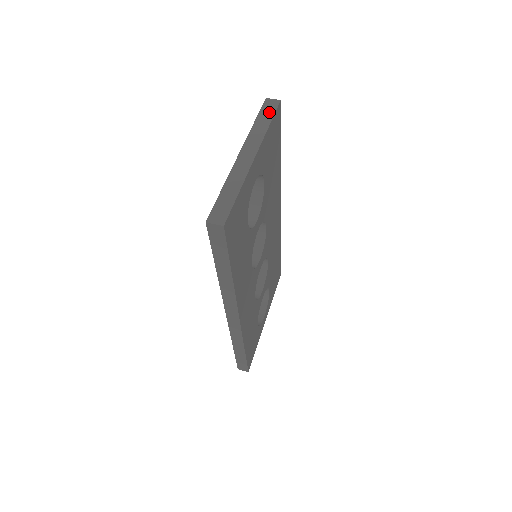
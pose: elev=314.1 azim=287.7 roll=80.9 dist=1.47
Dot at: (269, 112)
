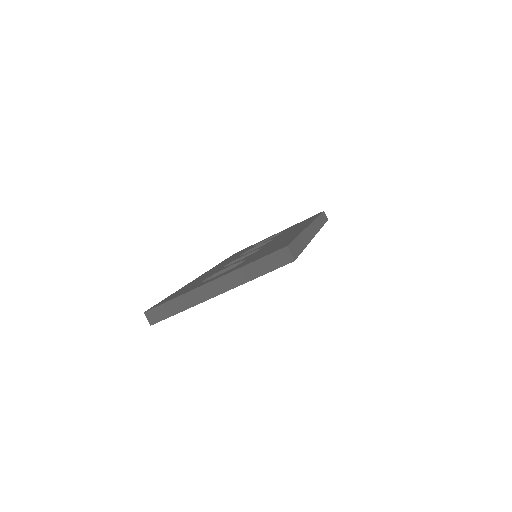
Dot at: (271, 264)
